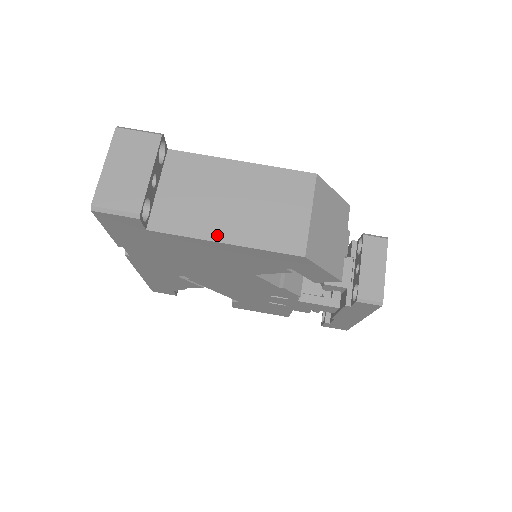
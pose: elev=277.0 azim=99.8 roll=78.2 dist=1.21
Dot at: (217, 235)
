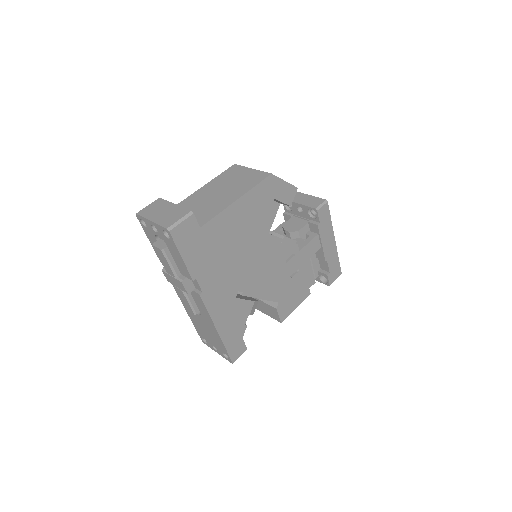
Dot at: (230, 201)
